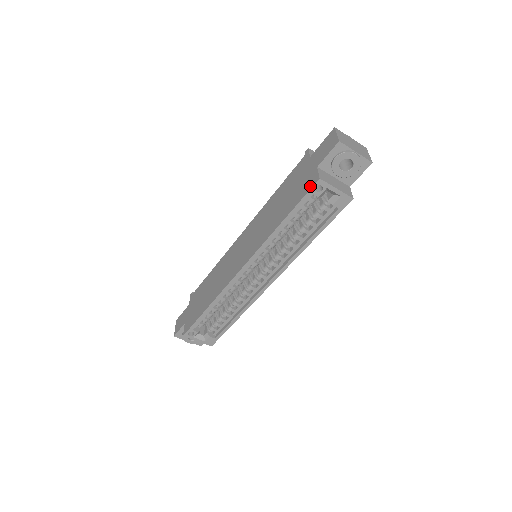
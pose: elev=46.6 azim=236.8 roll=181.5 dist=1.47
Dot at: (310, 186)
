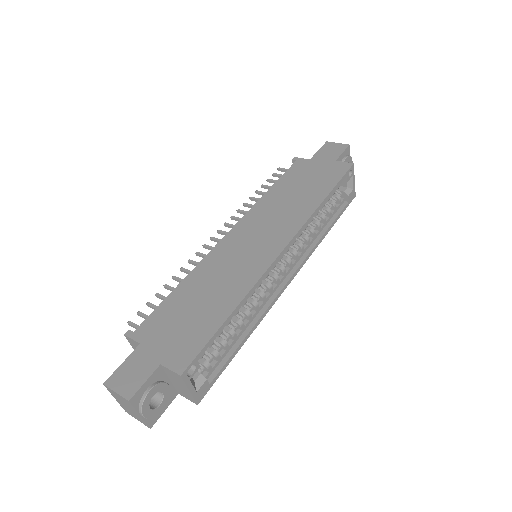
Dot at: (345, 169)
